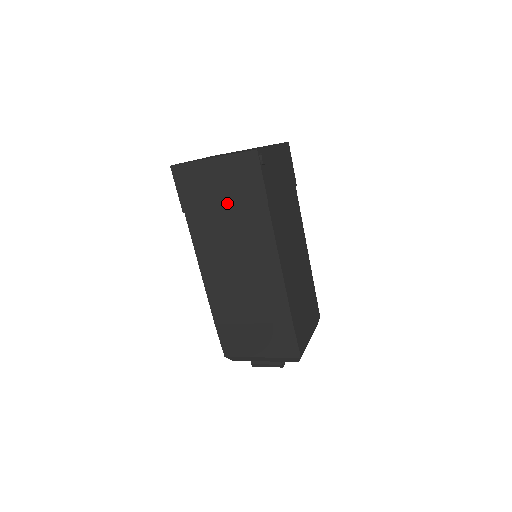
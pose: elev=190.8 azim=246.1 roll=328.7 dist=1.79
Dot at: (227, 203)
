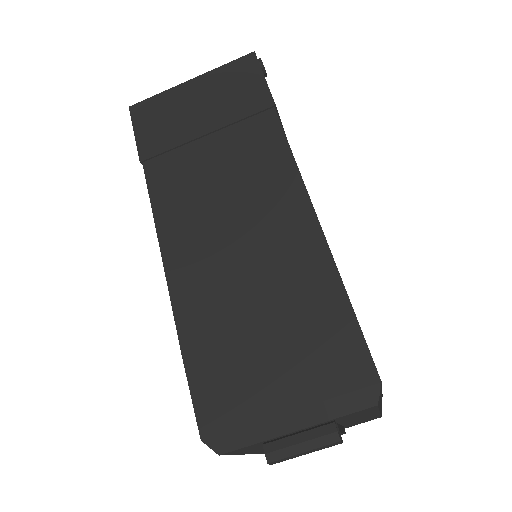
Dot at: (212, 126)
